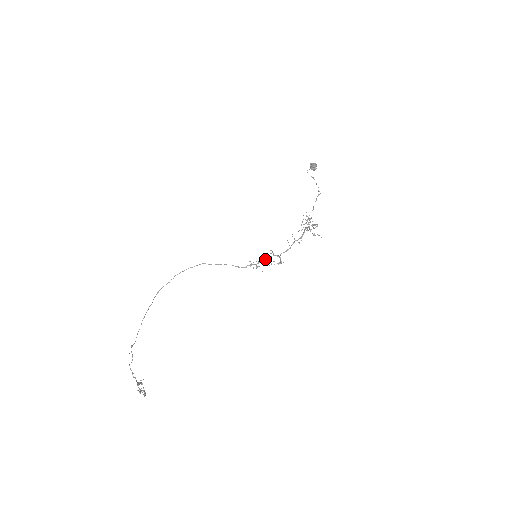
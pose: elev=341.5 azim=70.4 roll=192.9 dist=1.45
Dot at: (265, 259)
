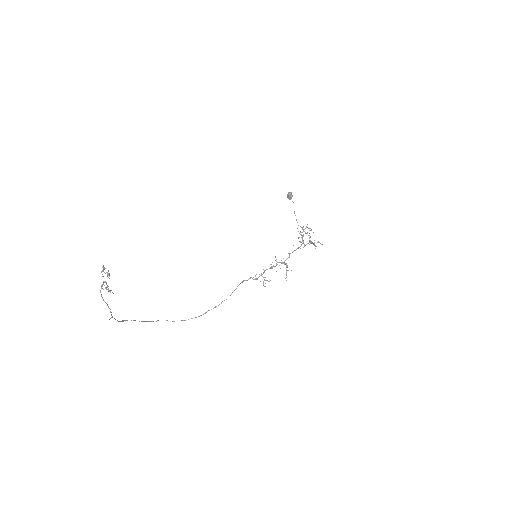
Dot at: (270, 268)
